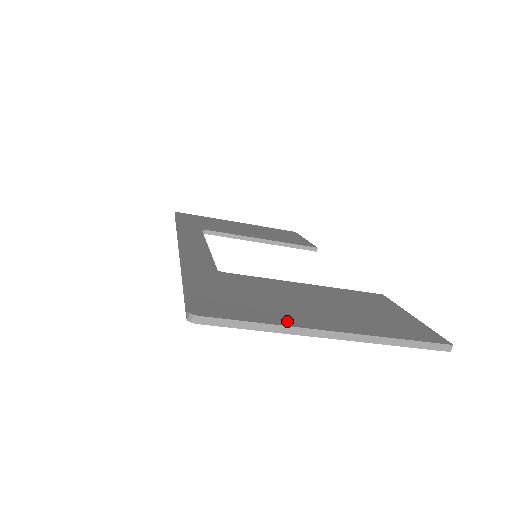
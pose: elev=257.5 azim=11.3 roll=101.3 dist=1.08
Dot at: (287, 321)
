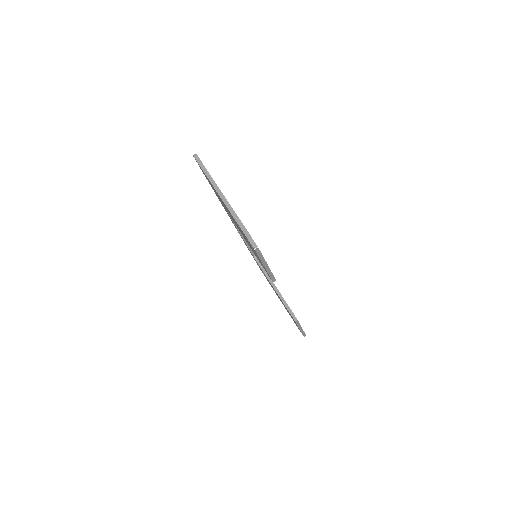
Dot at: occluded
